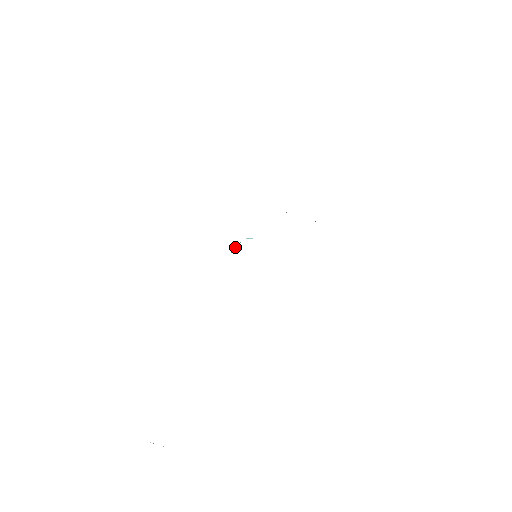
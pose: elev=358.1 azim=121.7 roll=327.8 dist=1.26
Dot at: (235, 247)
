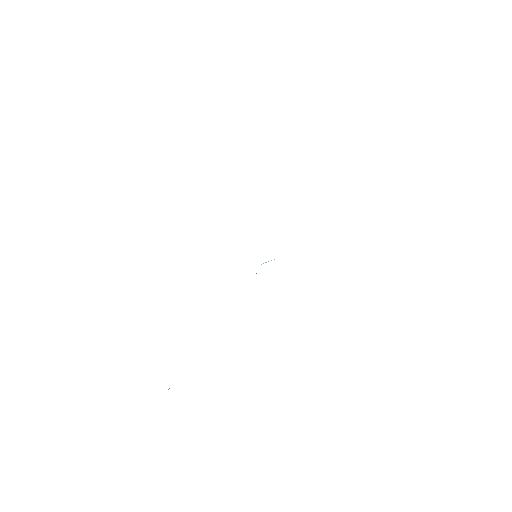
Dot at: occluded
